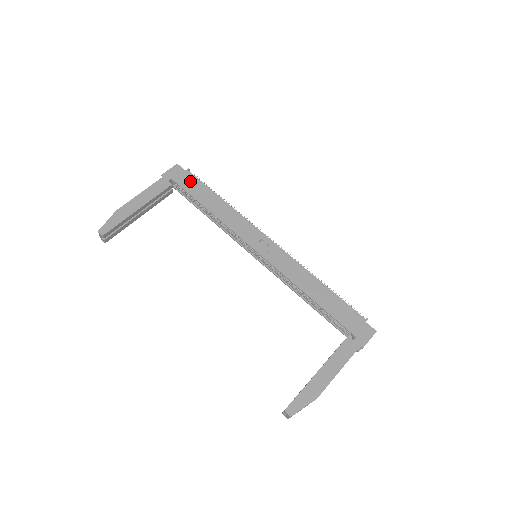
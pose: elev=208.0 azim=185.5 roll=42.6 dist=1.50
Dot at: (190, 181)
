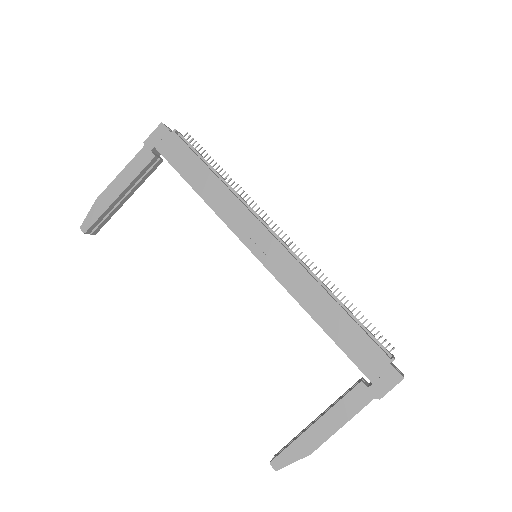
Dot at: (176, 149)
